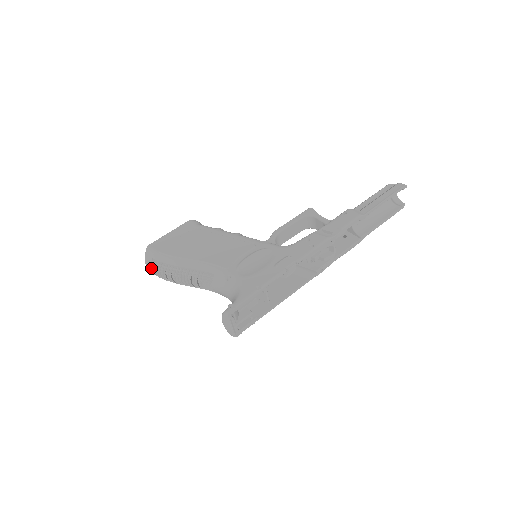
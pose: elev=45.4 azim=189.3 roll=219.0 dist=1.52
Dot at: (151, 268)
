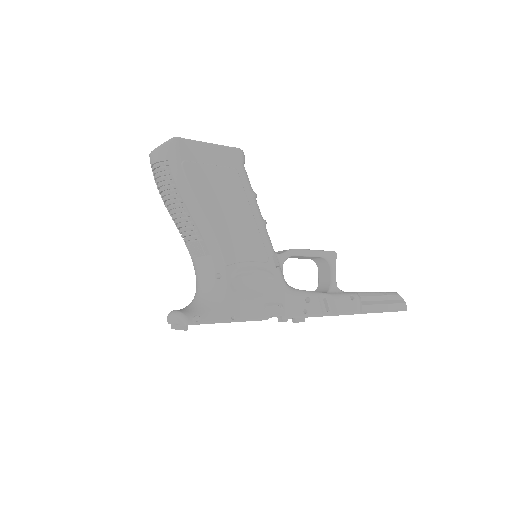
Dot at: (156, 162)
